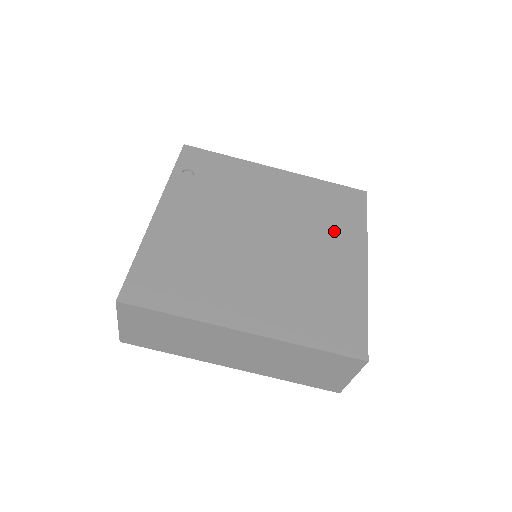
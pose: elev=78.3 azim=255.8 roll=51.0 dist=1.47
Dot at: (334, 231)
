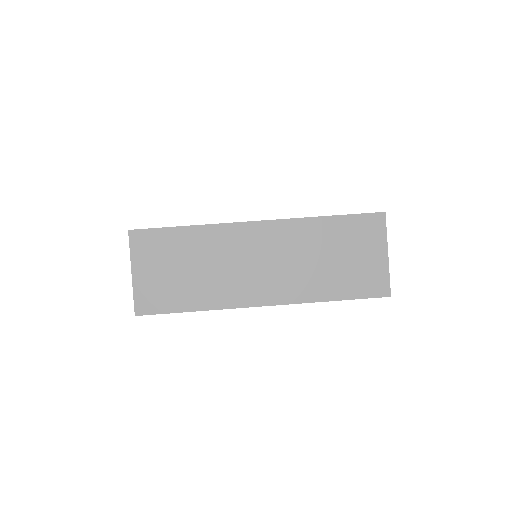
Dot at: occluded
